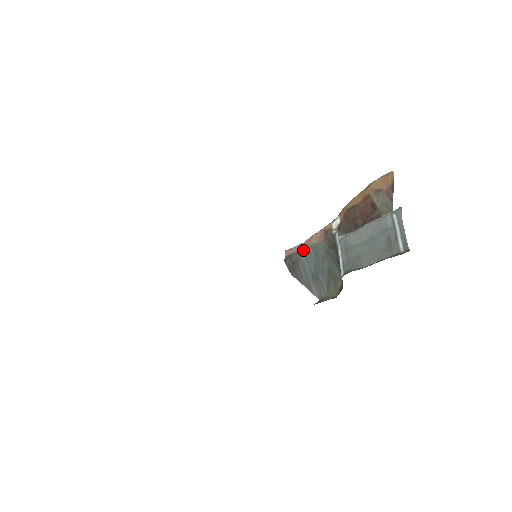
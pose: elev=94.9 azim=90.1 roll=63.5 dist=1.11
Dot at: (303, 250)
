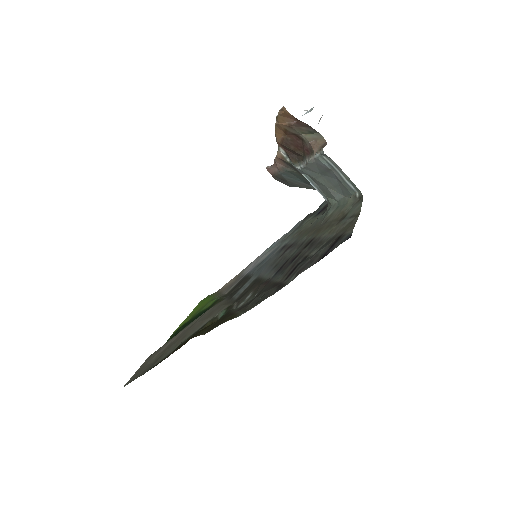
Dot at: (279, 173)
